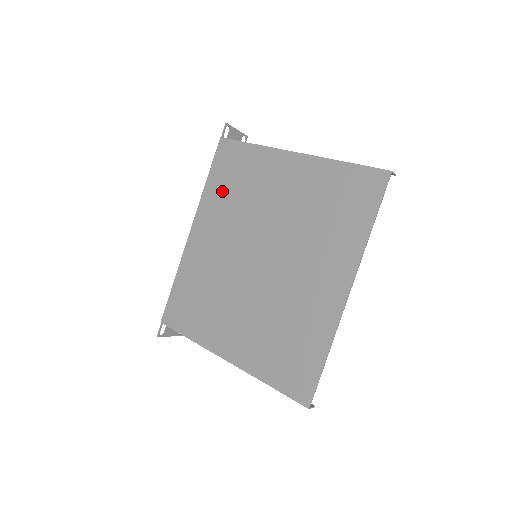
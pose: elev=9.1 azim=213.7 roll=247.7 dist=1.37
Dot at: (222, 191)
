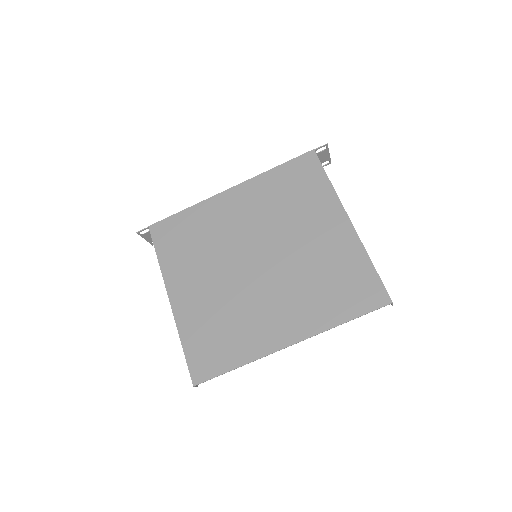
Dot at: (278, 187)
